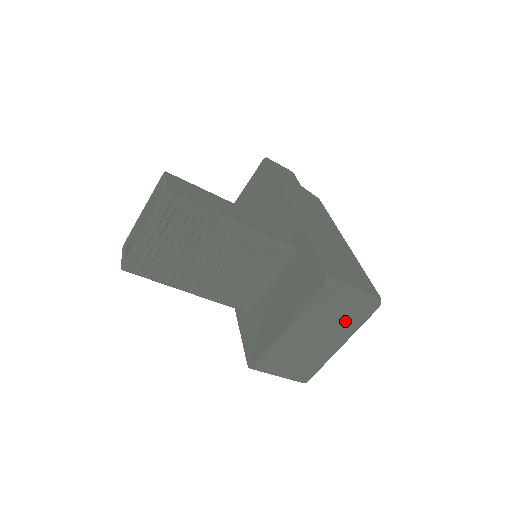
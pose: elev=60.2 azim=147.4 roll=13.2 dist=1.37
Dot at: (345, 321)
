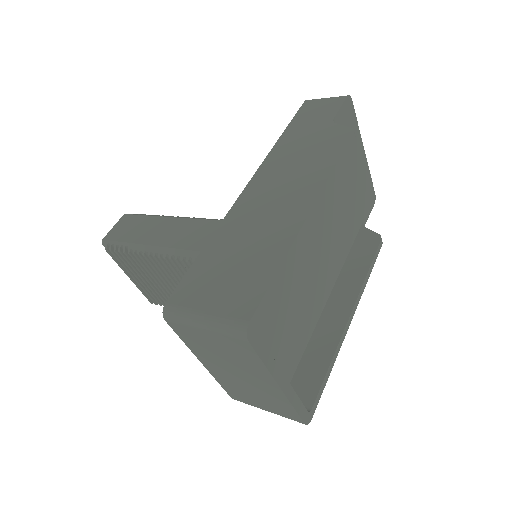
Dot at: (238, 357)
